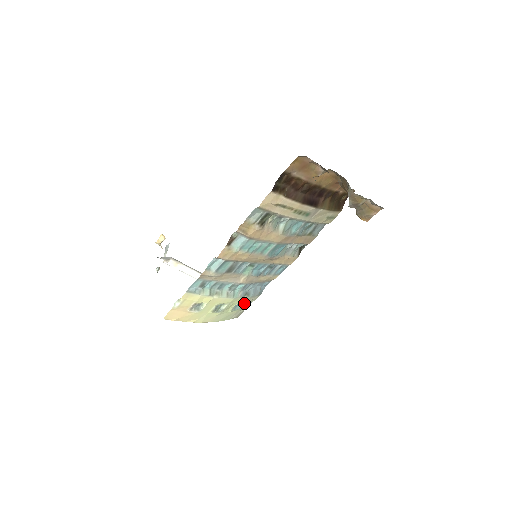
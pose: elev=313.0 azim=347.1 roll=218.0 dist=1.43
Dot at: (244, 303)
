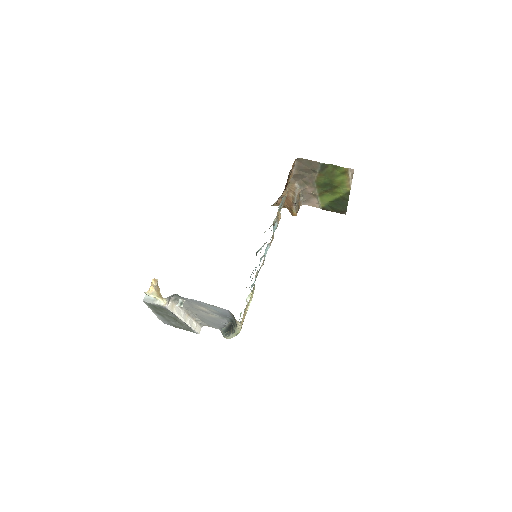
Dot at: (240, 314)
